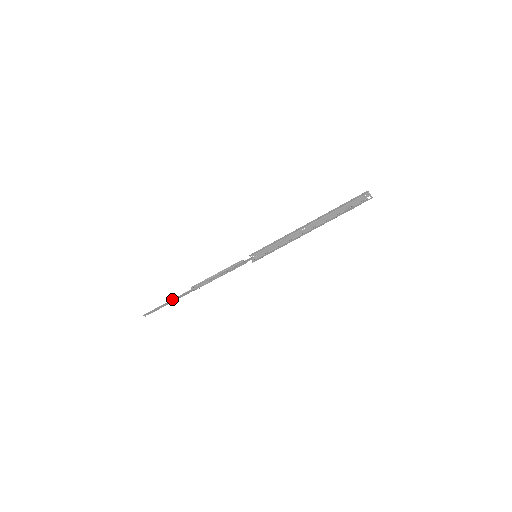
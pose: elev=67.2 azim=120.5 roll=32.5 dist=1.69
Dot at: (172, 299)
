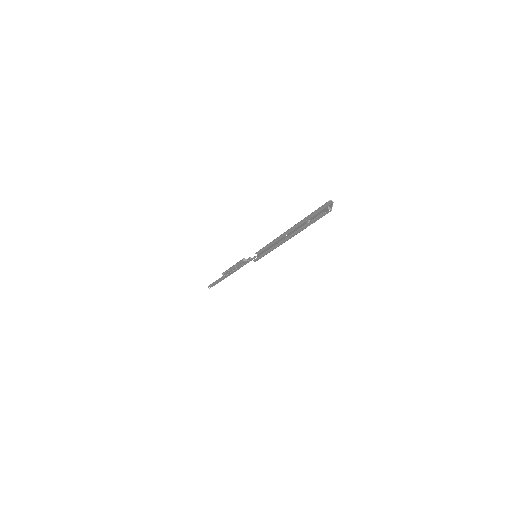
Dot at: occluded
